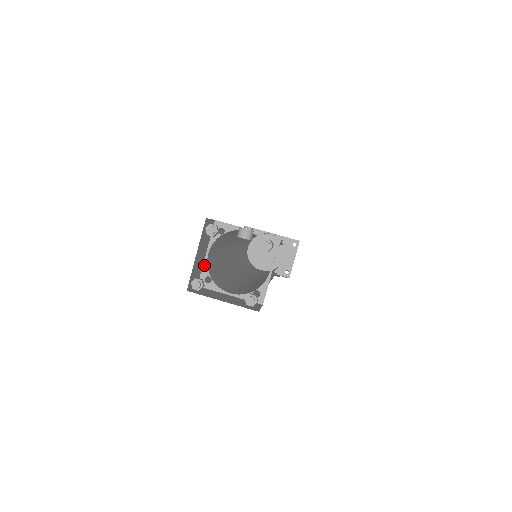
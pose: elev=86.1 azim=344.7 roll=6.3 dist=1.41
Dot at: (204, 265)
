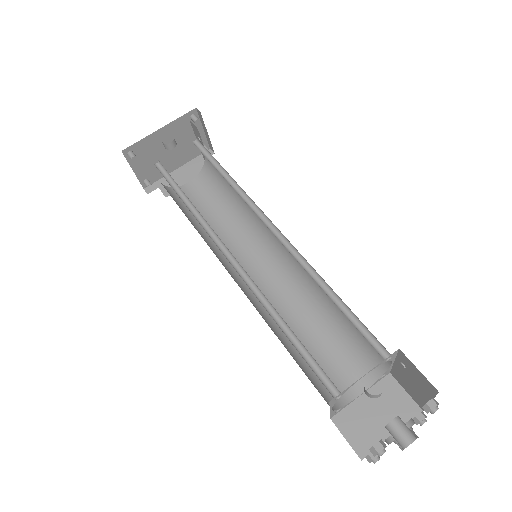
Dot at: (331, 413)
